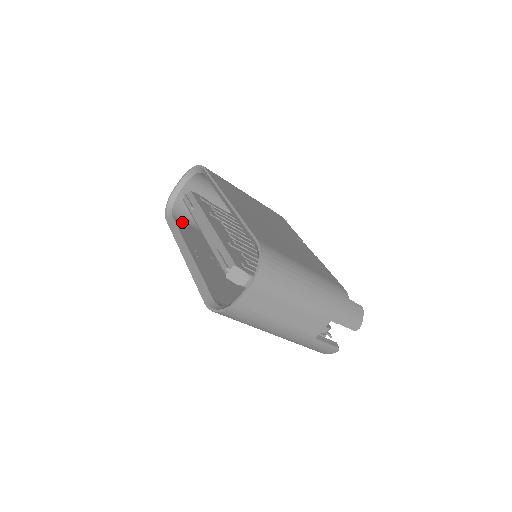
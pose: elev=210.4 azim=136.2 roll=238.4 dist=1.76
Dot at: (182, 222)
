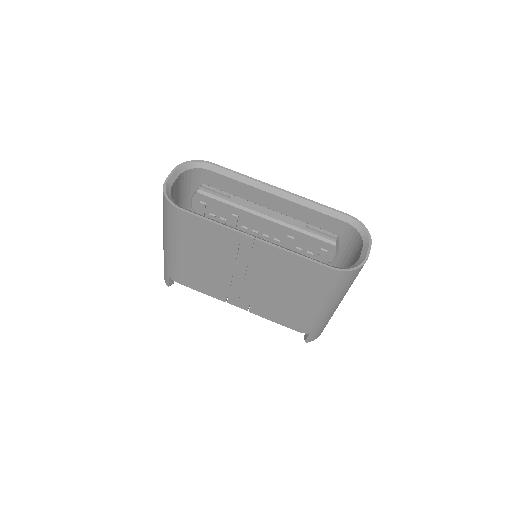
Dot at: occluded
